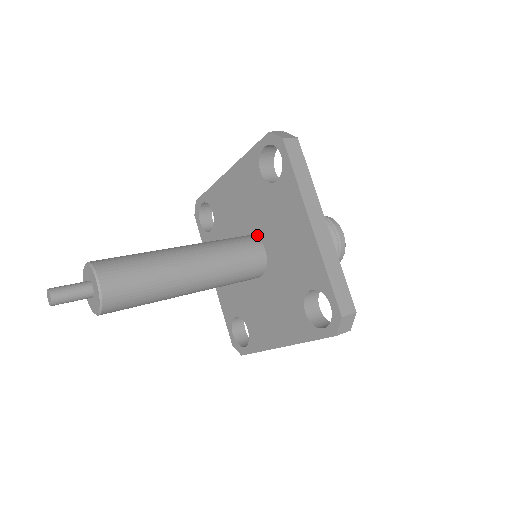
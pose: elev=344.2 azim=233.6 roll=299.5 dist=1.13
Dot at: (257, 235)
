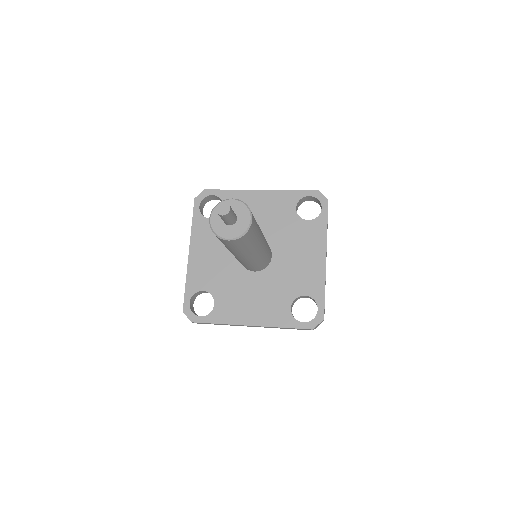
Dot at: (269, 243)
